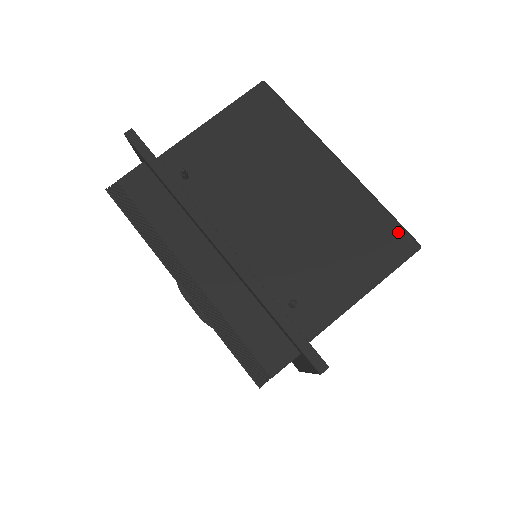
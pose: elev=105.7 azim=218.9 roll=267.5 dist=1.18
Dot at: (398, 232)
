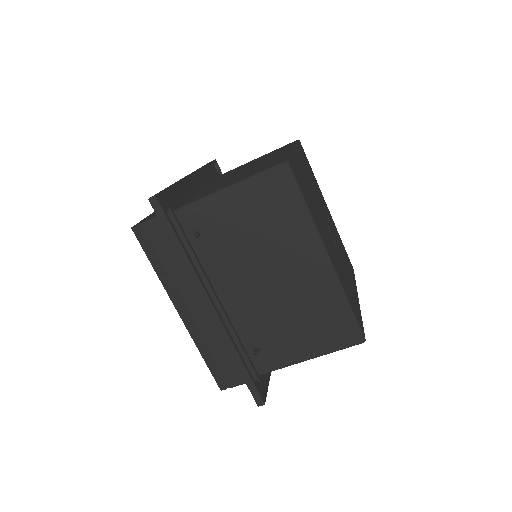
Dot at: (352, 327)
